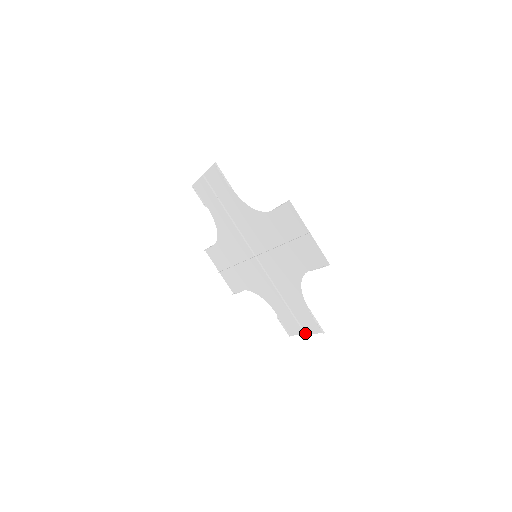
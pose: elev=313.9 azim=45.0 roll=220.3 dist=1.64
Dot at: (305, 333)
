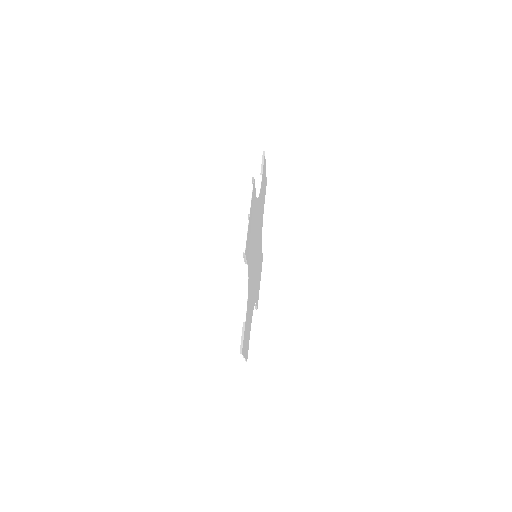
Dot at: (244, 355)
